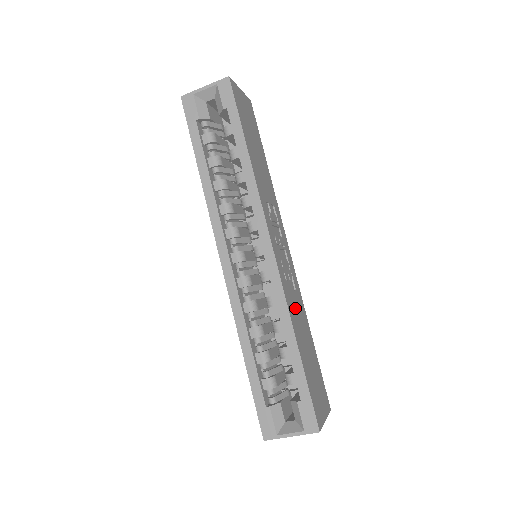
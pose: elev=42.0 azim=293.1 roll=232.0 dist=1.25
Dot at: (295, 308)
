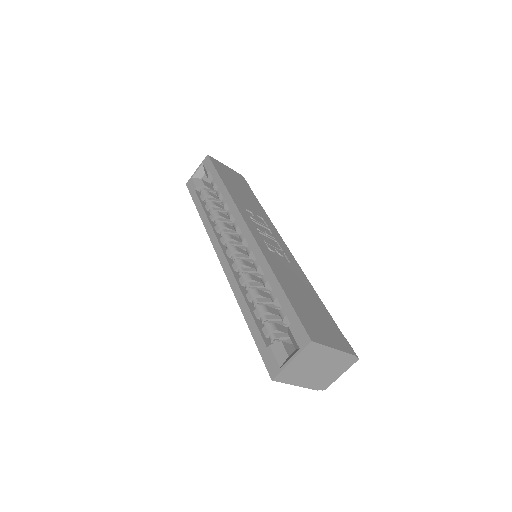
Dot at: (283, 267)
